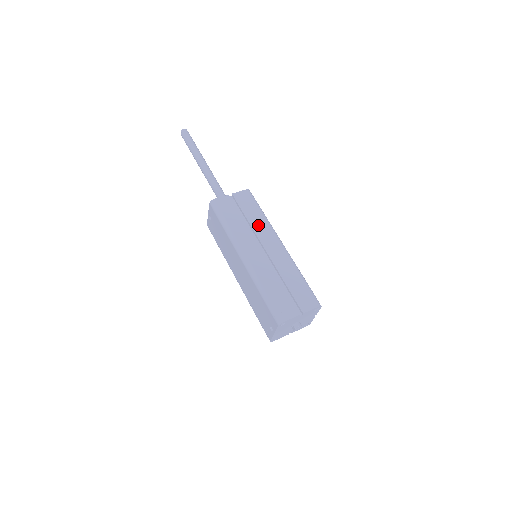
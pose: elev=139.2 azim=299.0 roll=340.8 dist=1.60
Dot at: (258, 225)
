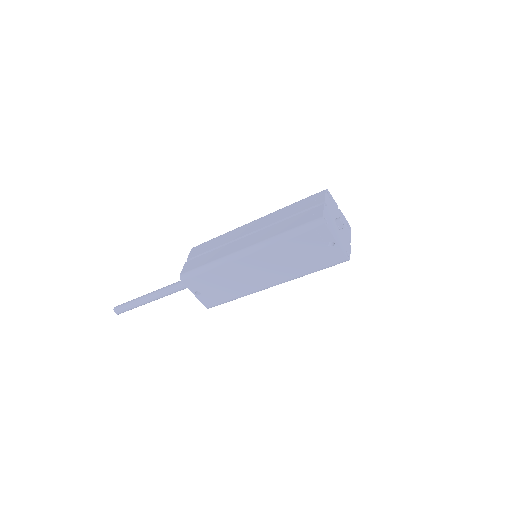
Dot at: (226, 239)
